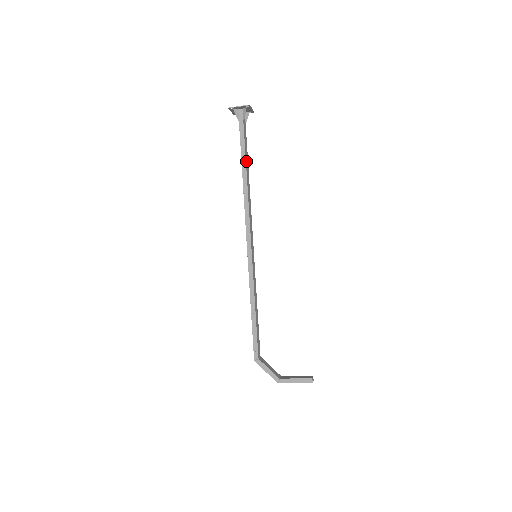
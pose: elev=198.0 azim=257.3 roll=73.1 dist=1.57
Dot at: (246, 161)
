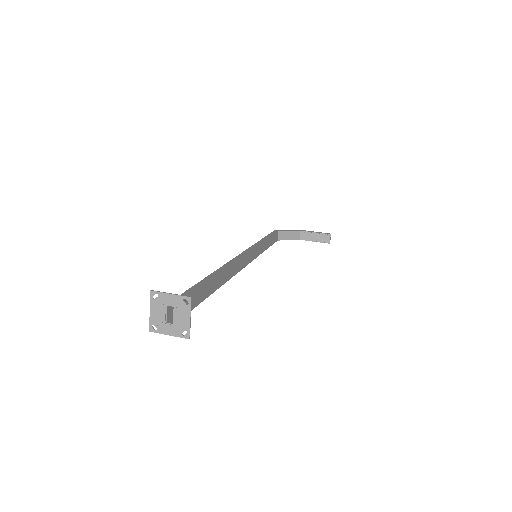
Dot at: (210, 291)
